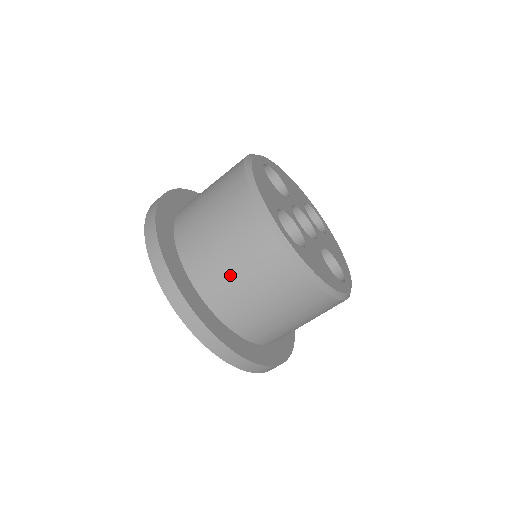
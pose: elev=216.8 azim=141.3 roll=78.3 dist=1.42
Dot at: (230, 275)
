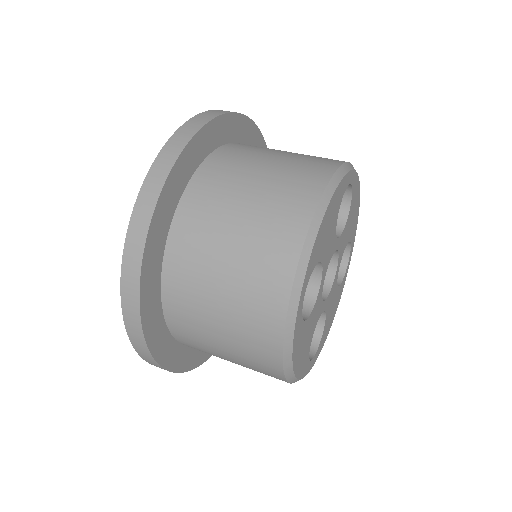
Dot at: (209, 287)
